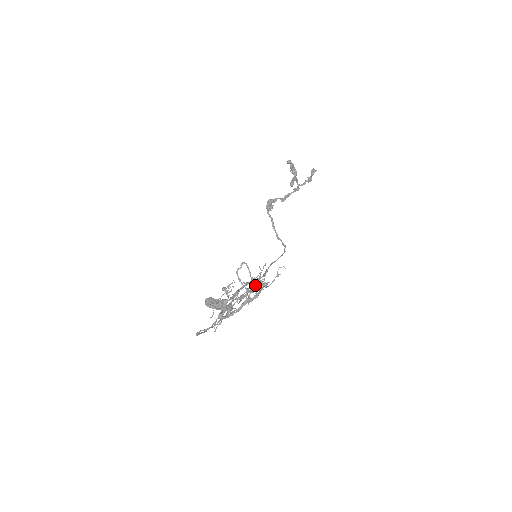
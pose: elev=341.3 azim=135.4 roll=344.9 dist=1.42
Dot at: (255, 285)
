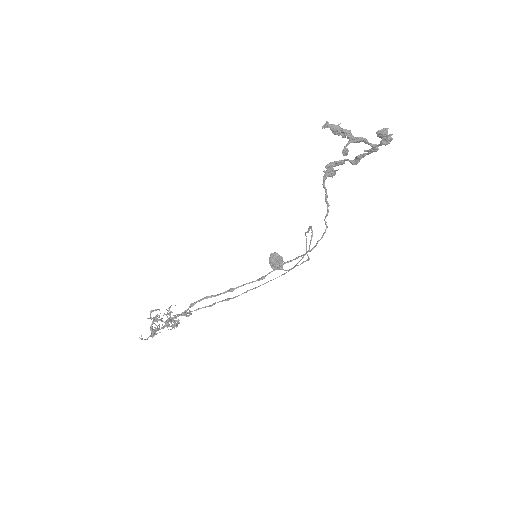
Dot at: (169, 320)
